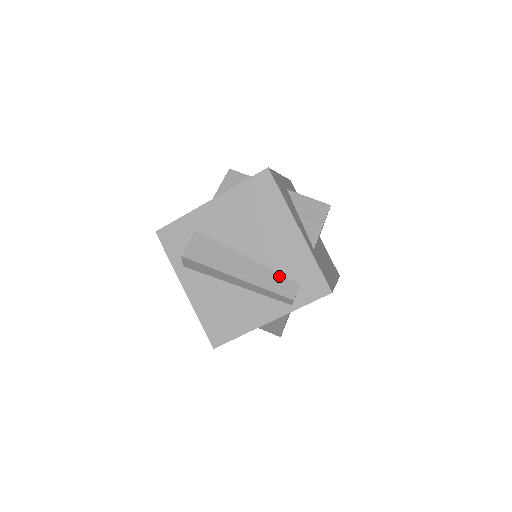
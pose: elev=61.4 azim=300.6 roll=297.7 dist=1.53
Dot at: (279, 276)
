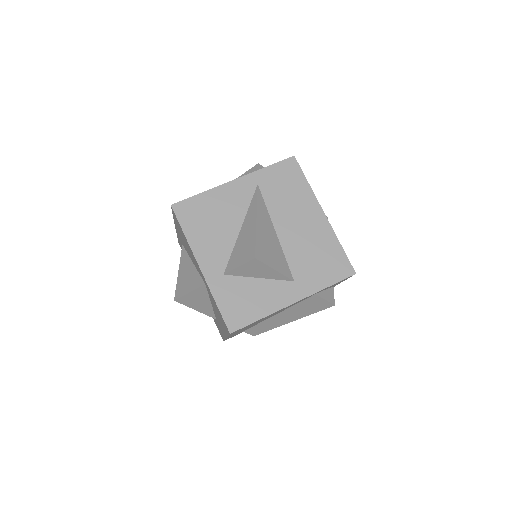
Dot at: occluded
